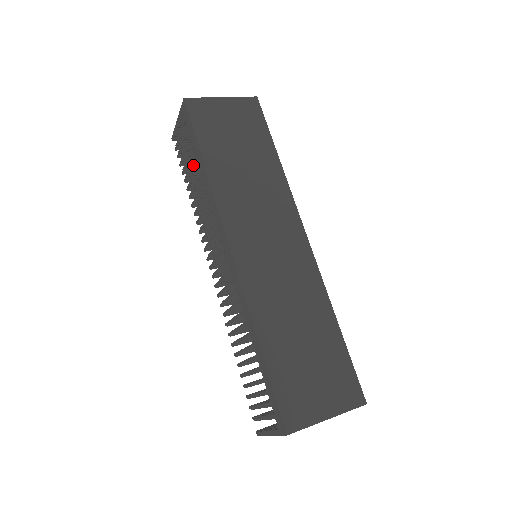
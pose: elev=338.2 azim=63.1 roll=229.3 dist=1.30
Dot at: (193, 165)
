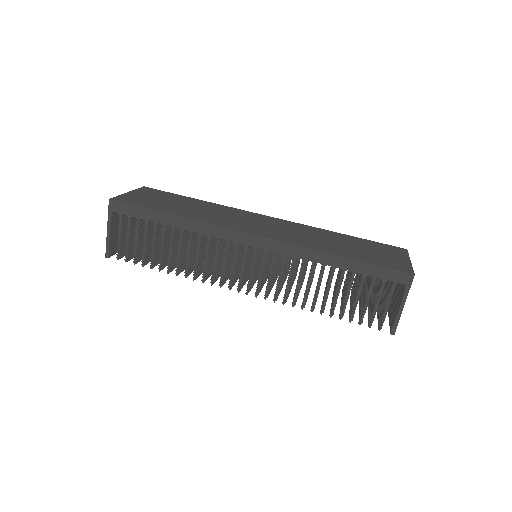
Dot at: (155, 240)
